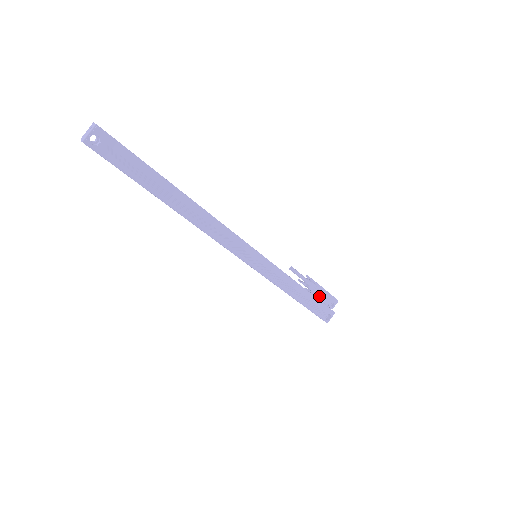
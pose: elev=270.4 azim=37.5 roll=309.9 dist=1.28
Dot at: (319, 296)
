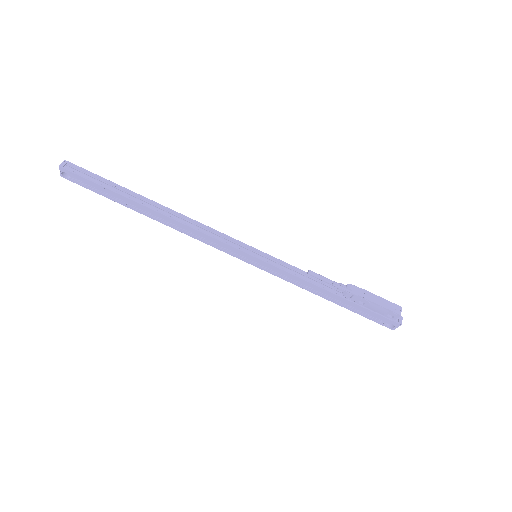
Dot at: (363, 304)
